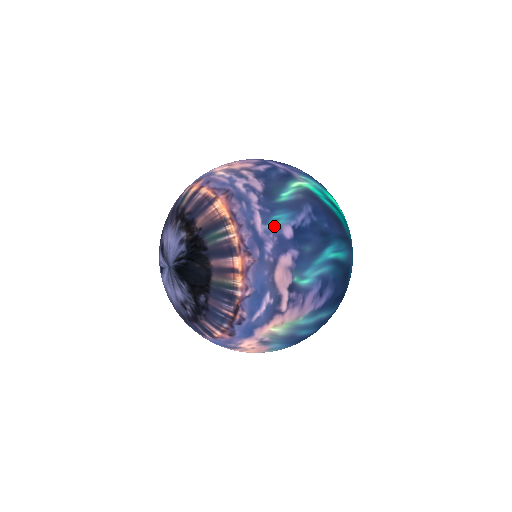
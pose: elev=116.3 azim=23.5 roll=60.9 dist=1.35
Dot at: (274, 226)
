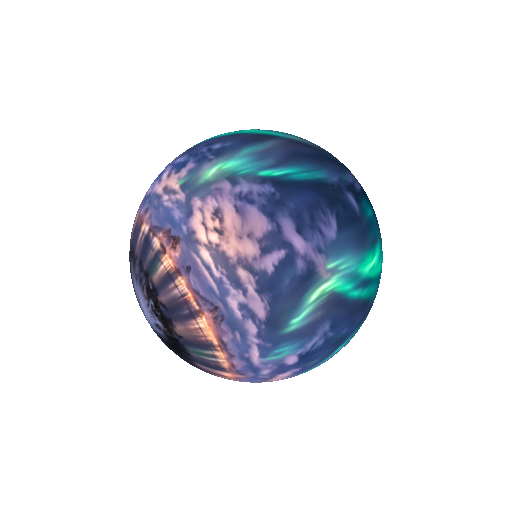
Dot at: (275, 359)
